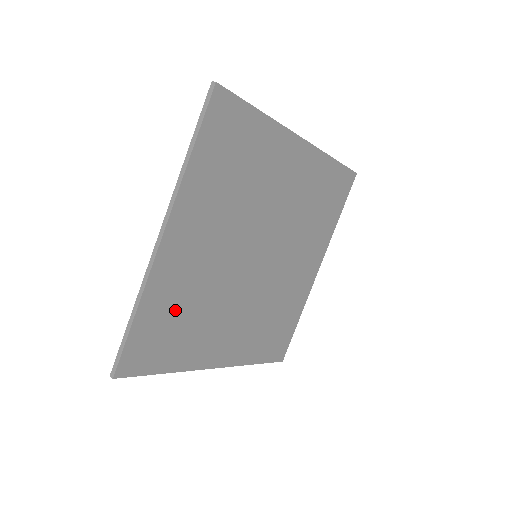
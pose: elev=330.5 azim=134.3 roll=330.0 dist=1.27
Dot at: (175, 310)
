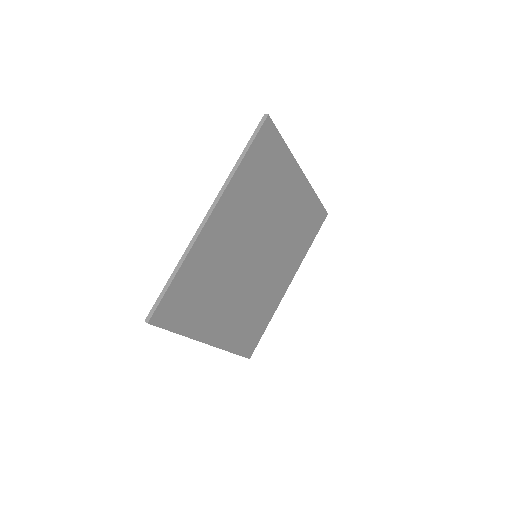
Dot at: (200, 280)
